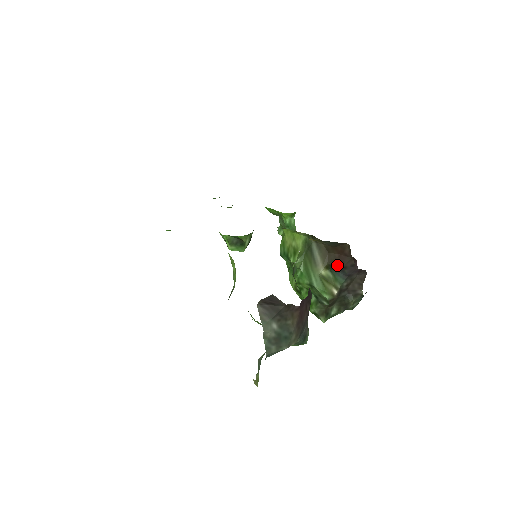
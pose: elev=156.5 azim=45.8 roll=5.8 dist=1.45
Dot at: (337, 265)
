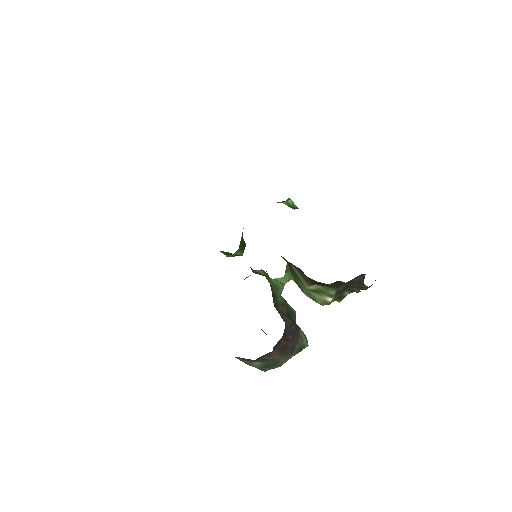
Dot at: occluded
